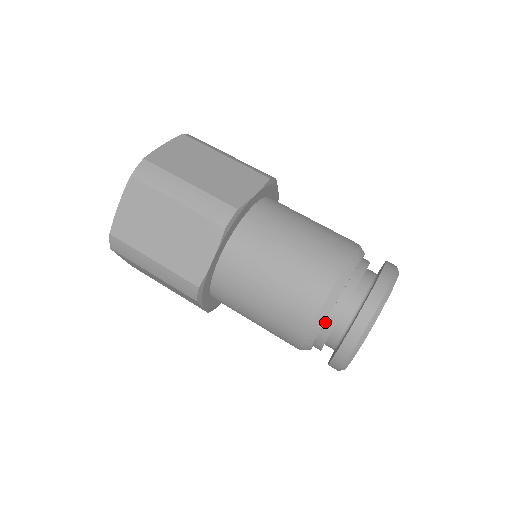
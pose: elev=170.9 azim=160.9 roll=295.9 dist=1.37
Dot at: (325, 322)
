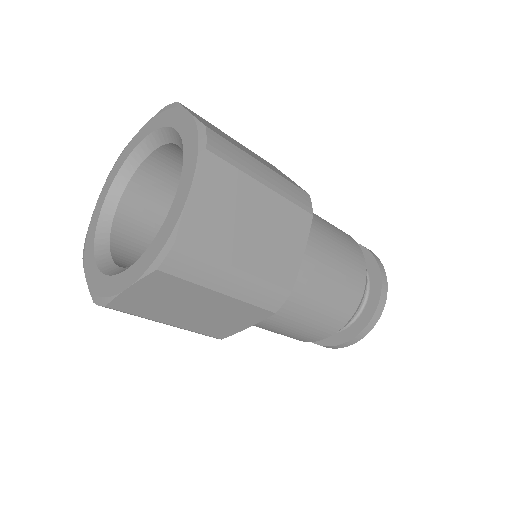
Dot at: occluded
